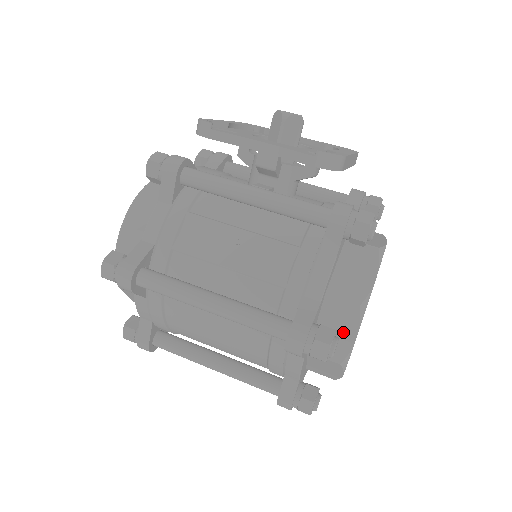
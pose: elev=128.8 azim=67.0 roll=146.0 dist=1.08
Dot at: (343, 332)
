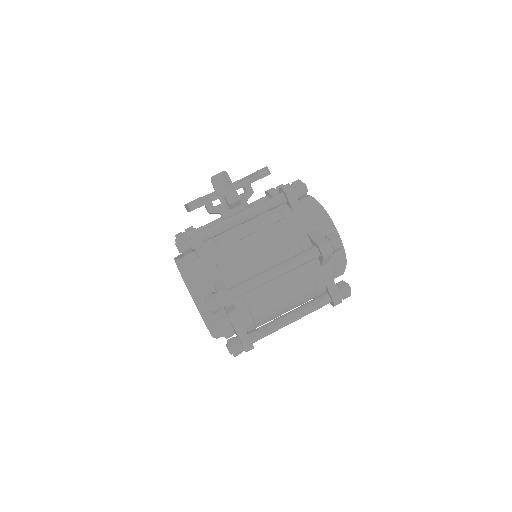
Dot at: occluded
